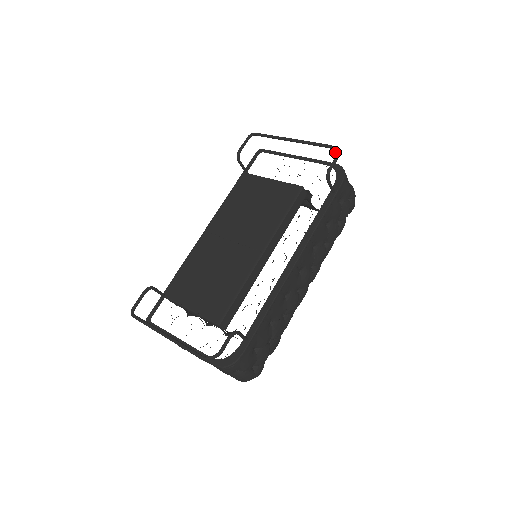
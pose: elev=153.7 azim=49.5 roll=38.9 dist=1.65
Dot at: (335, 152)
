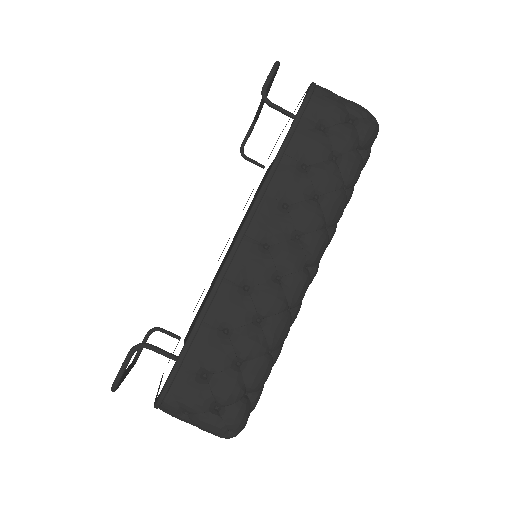
Dot at: (274, 65)
